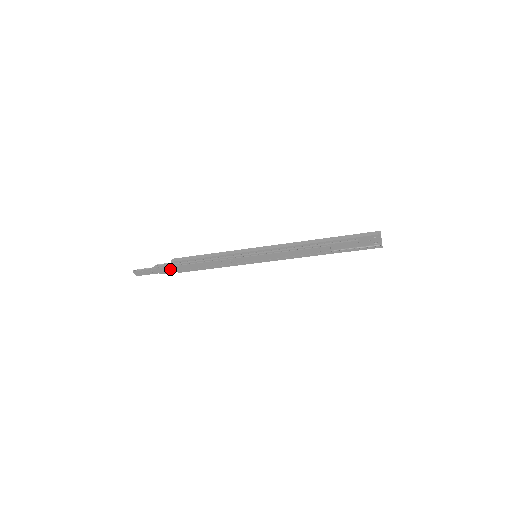
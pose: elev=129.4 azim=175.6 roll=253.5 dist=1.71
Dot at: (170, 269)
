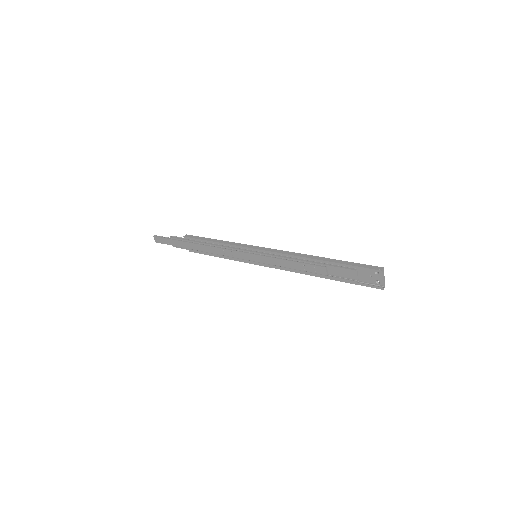
Dot at: (182, 244)
